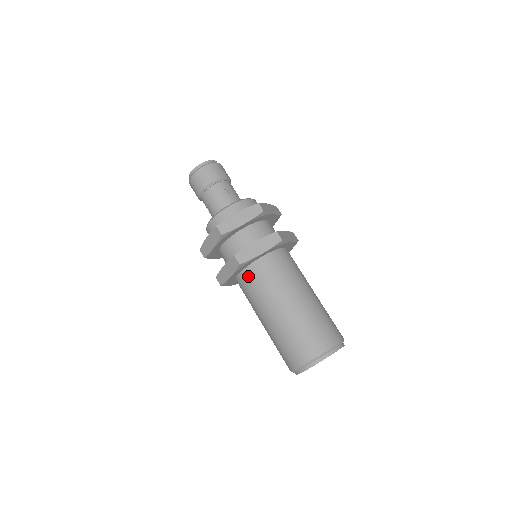
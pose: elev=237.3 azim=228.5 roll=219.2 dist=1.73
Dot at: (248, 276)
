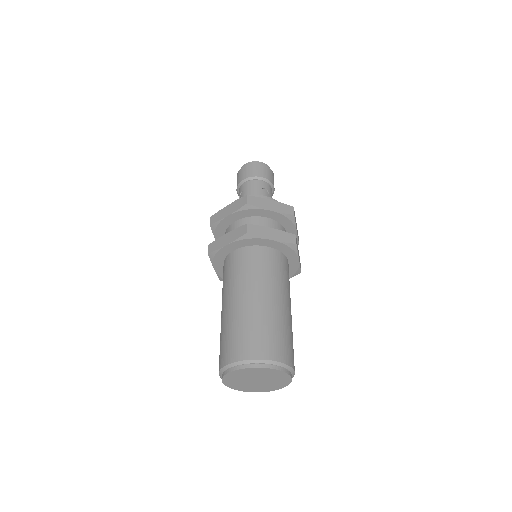
Dot at: (243, 254)
